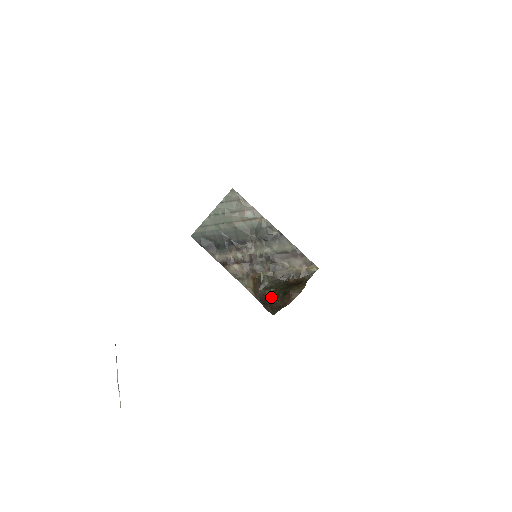
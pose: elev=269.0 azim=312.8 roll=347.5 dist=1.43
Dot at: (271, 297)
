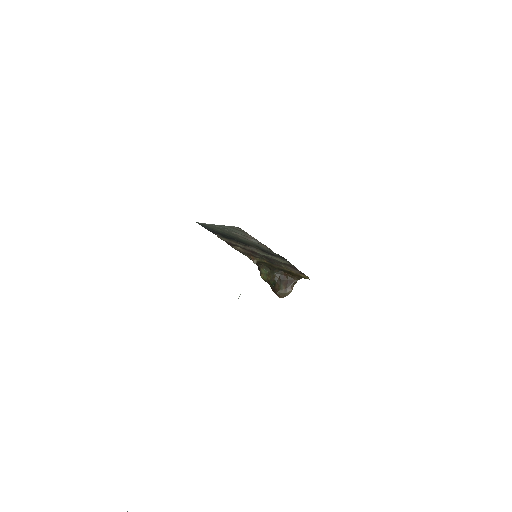
Dot at: (264, 277)
